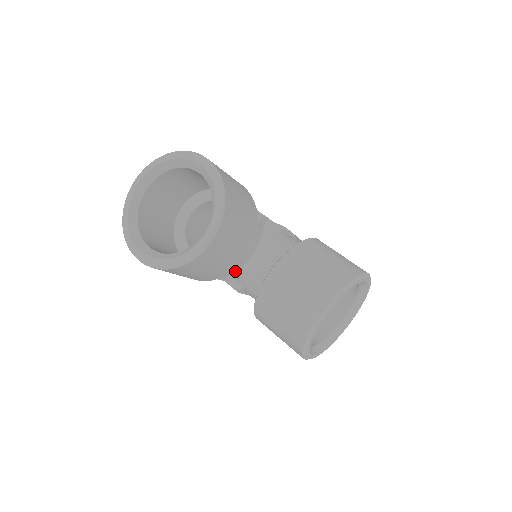
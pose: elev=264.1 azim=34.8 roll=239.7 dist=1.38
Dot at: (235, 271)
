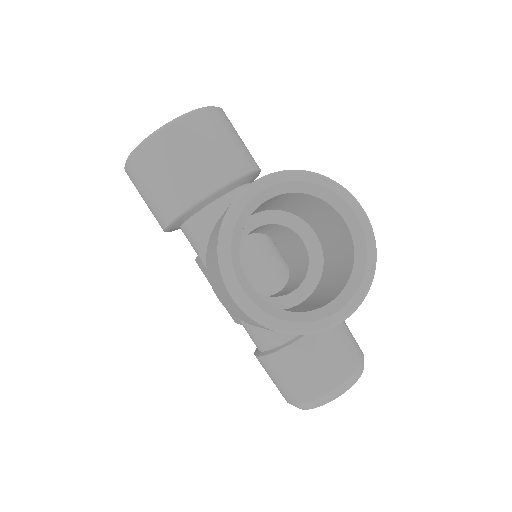
Dot at: occluded
